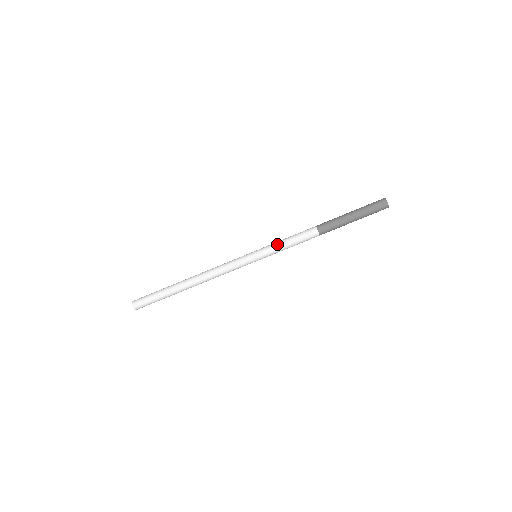
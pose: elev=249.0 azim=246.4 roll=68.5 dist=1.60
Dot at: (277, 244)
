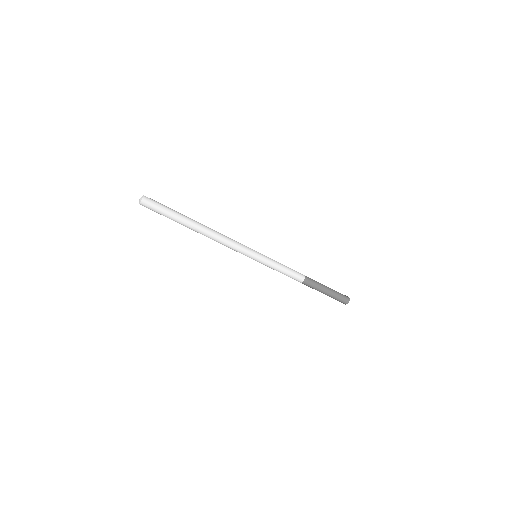
Dot at: (276, 265)
